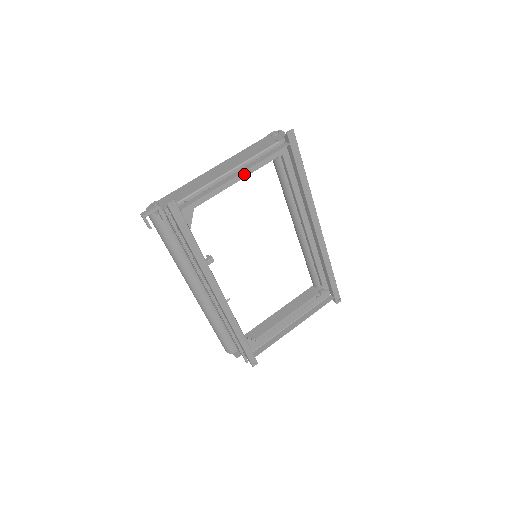
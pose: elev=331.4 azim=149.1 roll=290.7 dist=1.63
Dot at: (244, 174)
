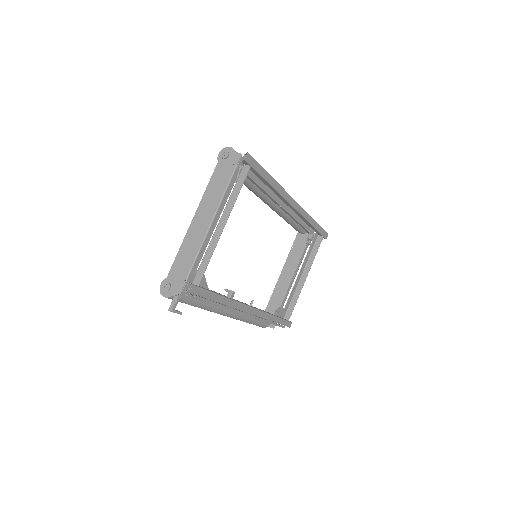
Dot at: occluded
